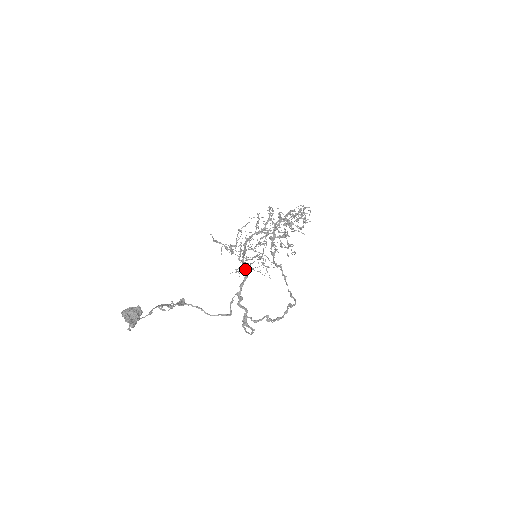
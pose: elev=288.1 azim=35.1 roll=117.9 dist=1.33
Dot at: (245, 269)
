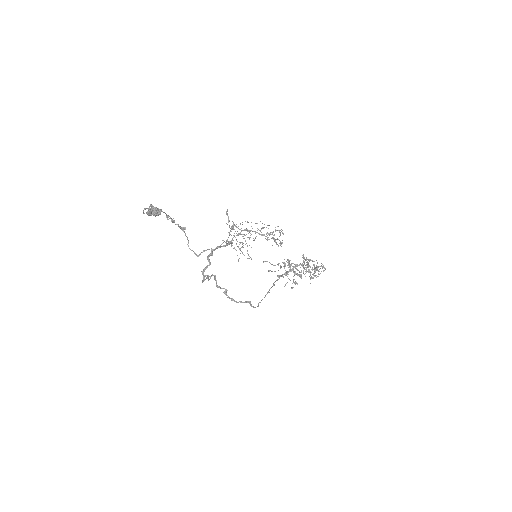
Dot at: (229, 242)
